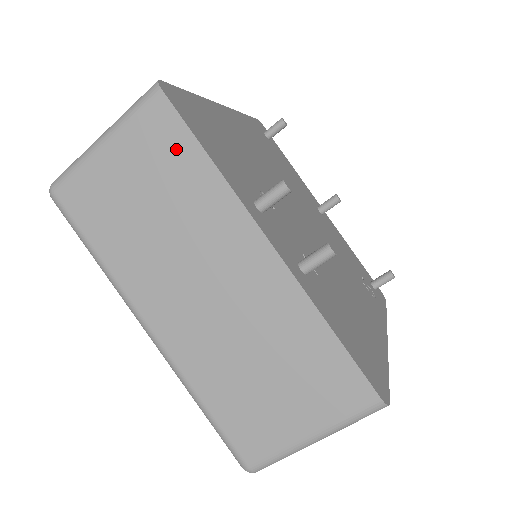
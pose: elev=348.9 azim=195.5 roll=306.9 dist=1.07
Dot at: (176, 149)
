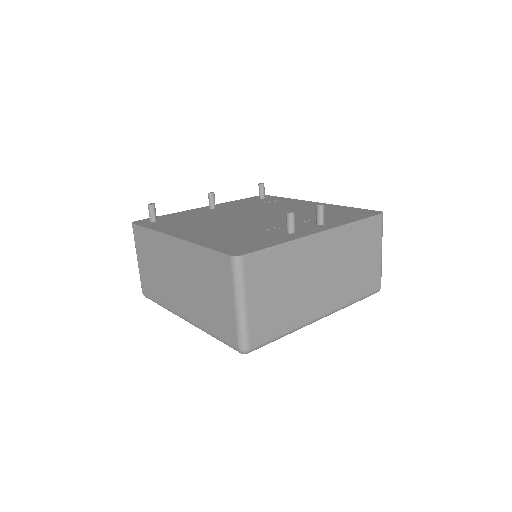
Dot at: (269, 261)
